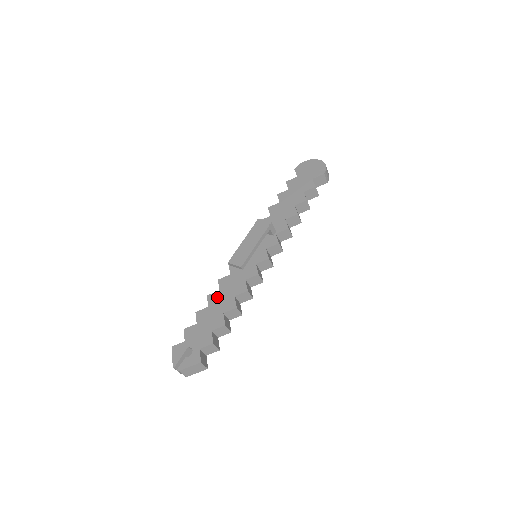
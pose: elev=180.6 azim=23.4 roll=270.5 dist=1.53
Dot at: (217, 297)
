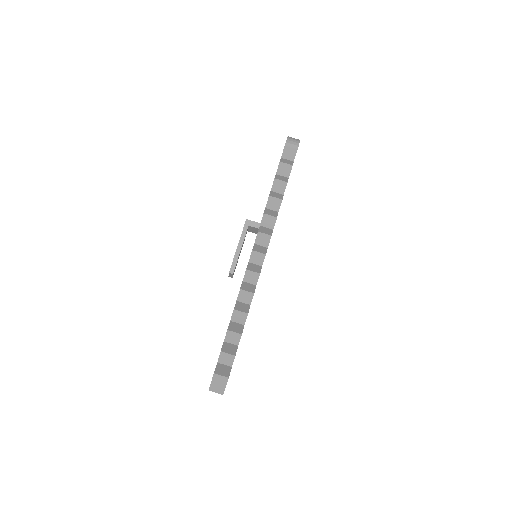
Dot at: occluded
